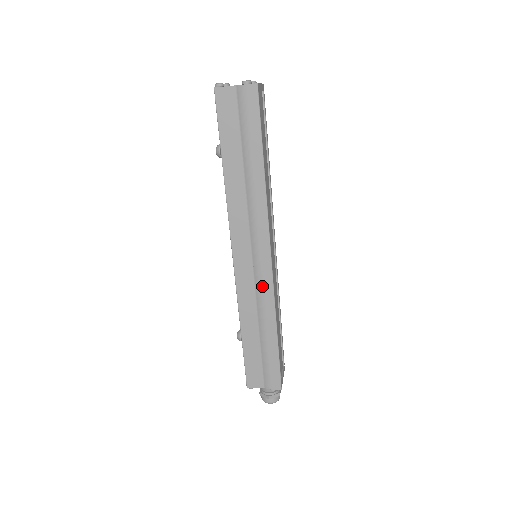
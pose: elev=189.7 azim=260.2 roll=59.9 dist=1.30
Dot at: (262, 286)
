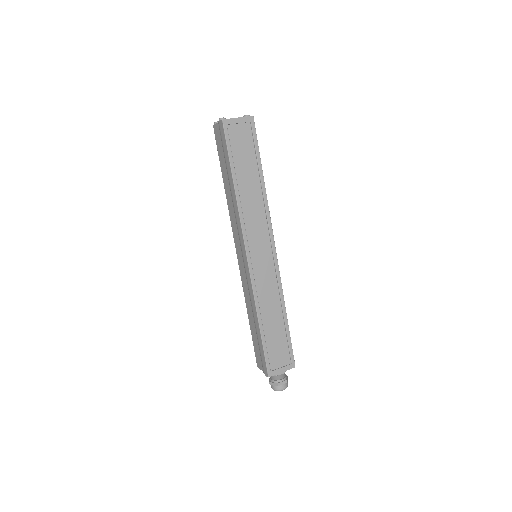
Dot at: (247, 280)
